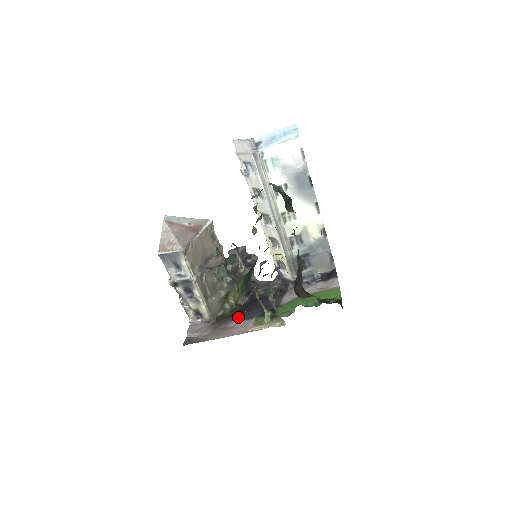
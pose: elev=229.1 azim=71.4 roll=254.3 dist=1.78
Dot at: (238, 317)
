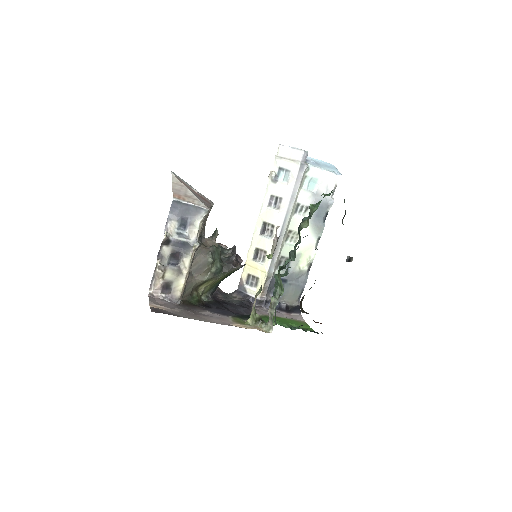
Dot at: (210, 309)
